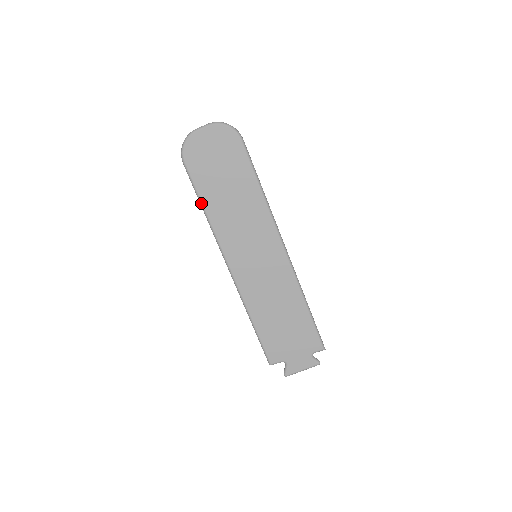
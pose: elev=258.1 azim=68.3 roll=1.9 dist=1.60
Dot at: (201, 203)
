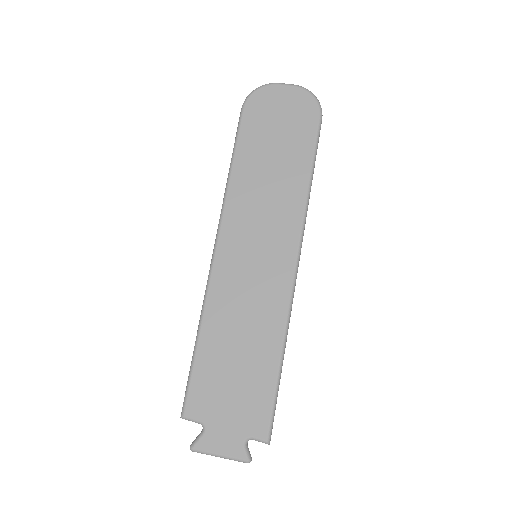
Dot at: (233, 158)
